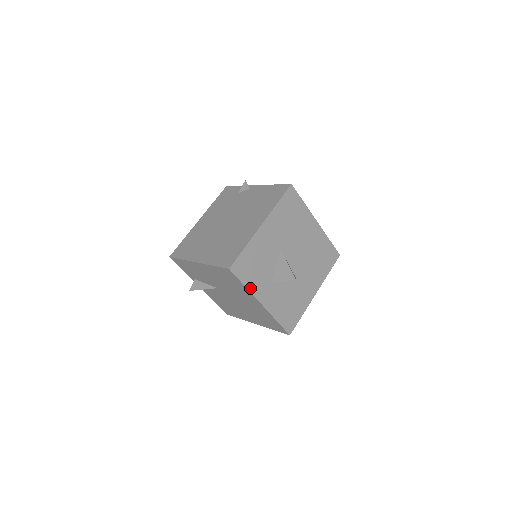
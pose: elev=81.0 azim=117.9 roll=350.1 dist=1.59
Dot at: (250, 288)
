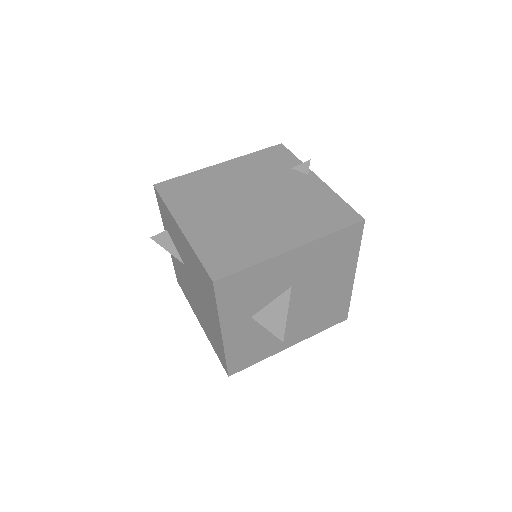
Dot at: (222, 313)
